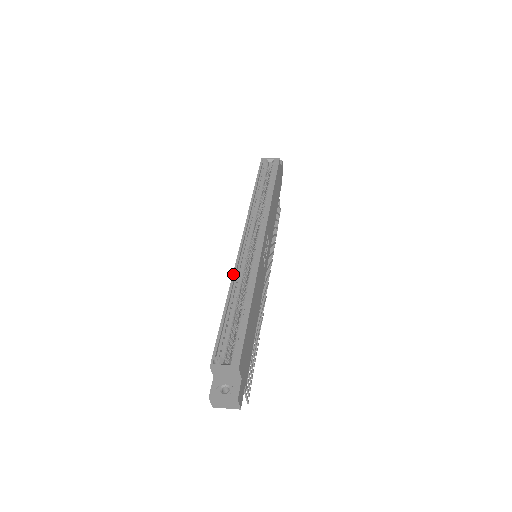
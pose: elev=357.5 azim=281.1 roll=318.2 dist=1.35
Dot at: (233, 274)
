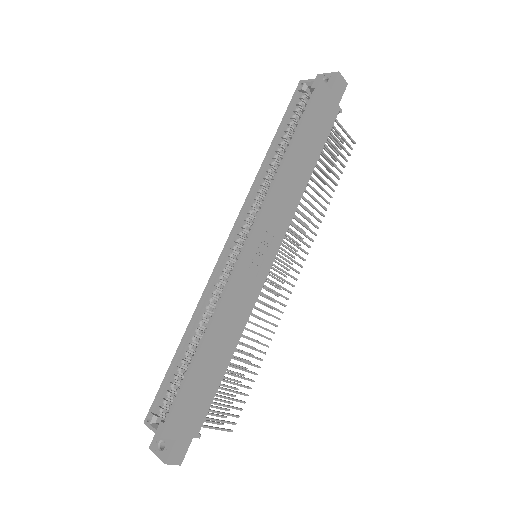
Dot at: (200, 300)
